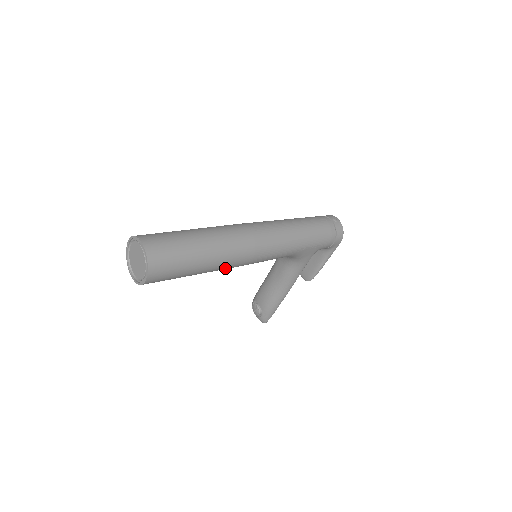
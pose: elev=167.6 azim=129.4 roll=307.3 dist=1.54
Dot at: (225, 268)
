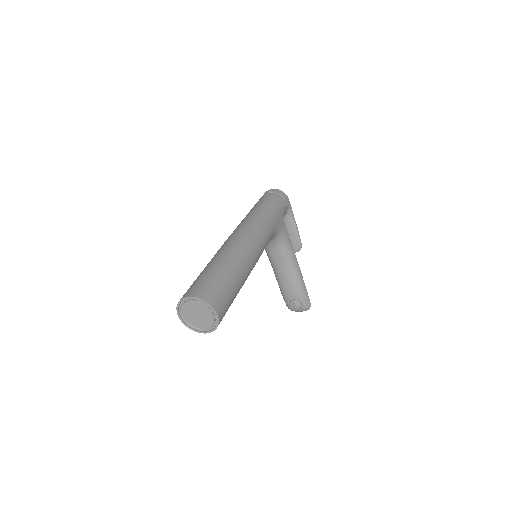
Dot at: (250, 271)
